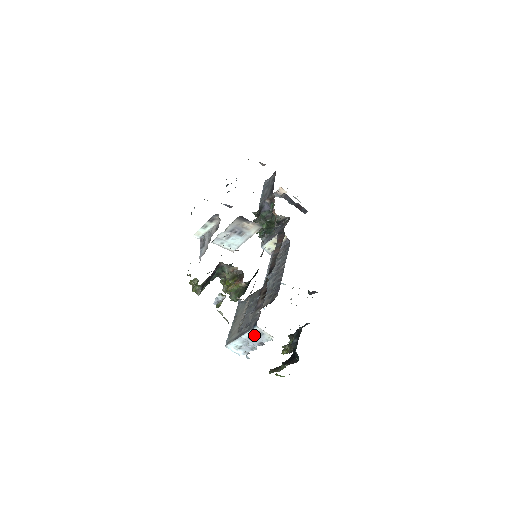
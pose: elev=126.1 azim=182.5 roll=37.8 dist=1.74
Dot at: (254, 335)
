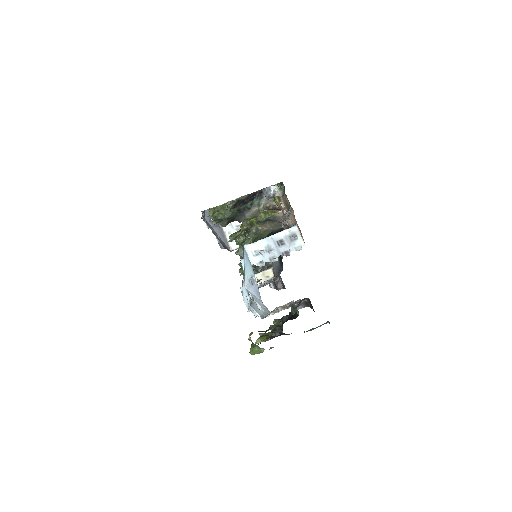
Dot at: (286, 238)
